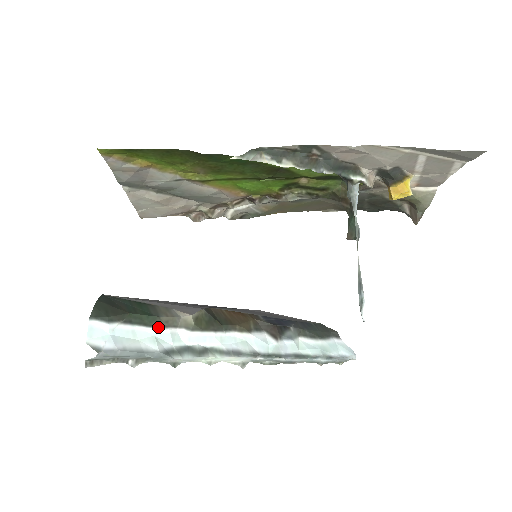
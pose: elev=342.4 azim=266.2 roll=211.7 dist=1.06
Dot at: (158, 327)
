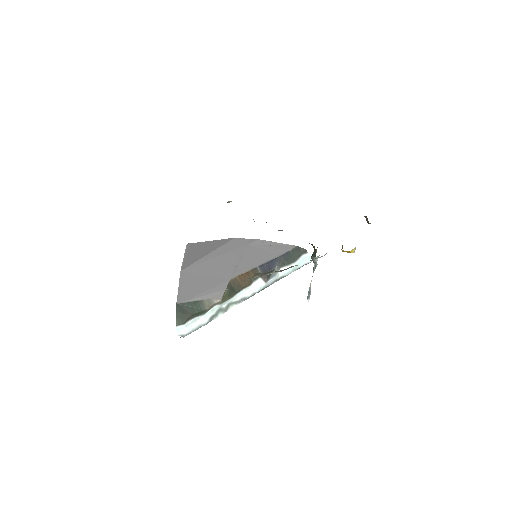
Dot at: (205, 313)
